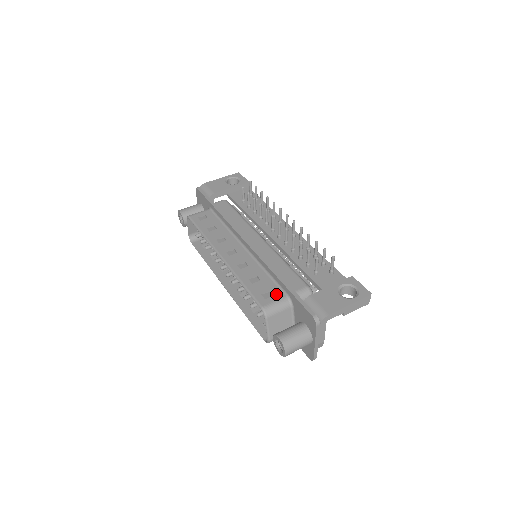
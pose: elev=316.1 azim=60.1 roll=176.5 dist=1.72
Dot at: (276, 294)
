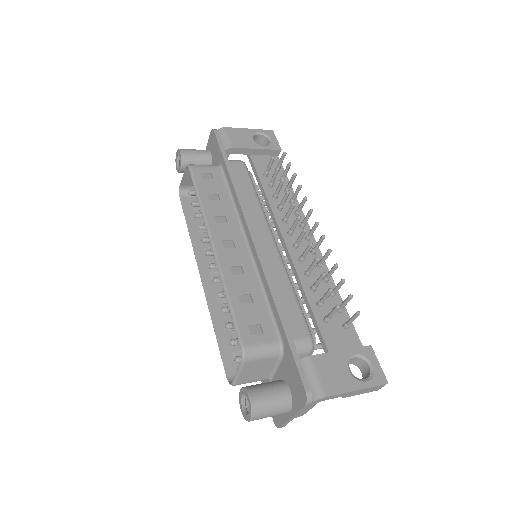
Dot at: (267, 332)
